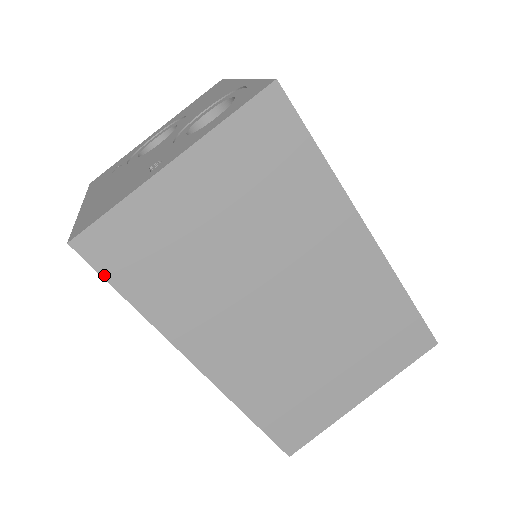
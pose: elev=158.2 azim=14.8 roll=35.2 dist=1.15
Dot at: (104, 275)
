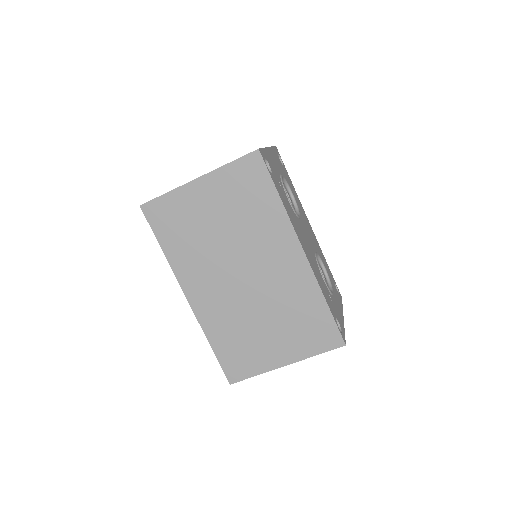
Dot at: (152, 227)
